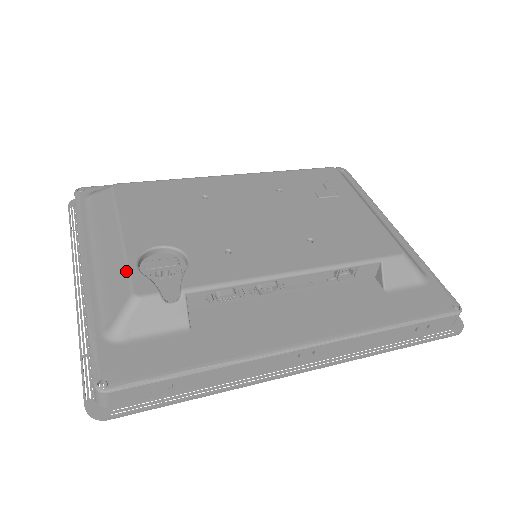
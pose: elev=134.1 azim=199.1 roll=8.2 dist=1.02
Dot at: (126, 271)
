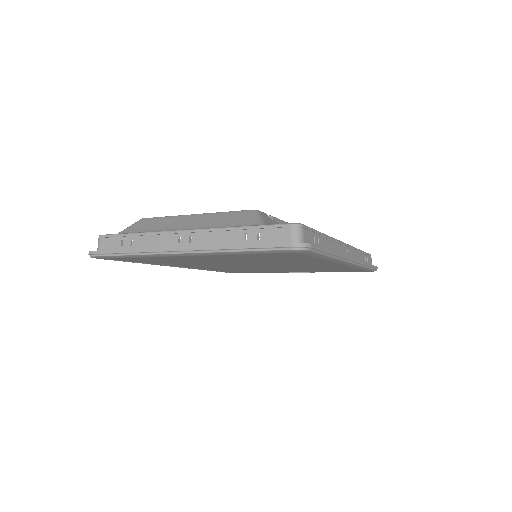
Dot at: (229, 212)
